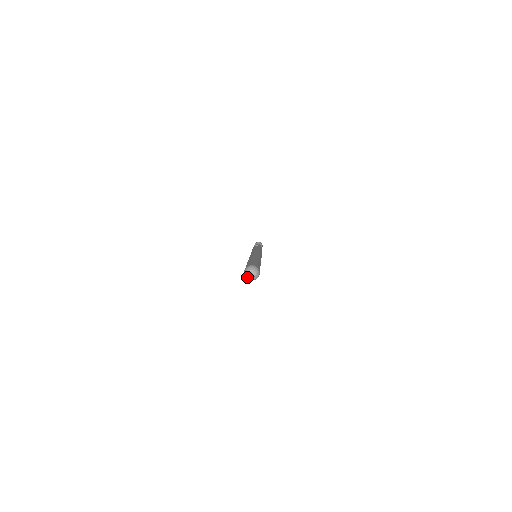
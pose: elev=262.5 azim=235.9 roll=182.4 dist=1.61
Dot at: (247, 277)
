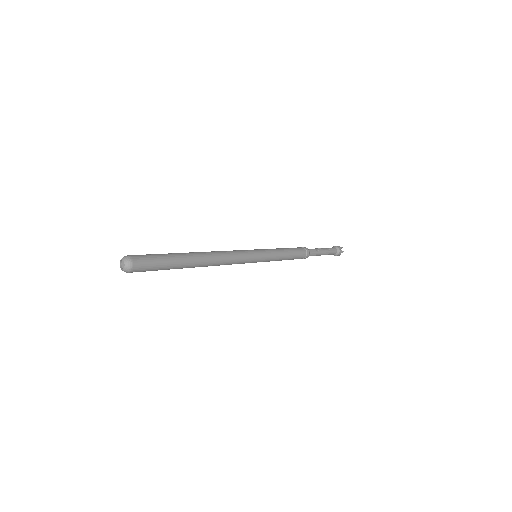
Dot at: occluded
